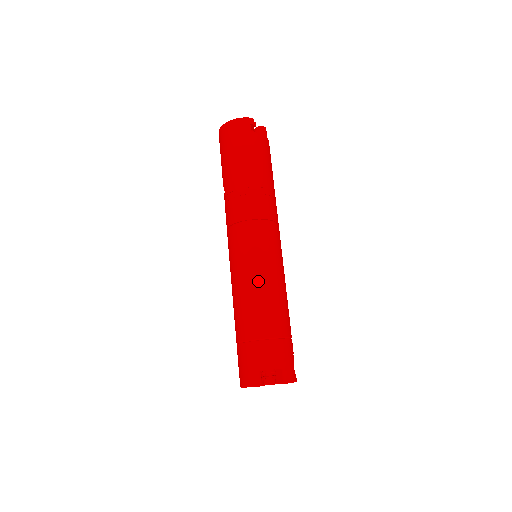
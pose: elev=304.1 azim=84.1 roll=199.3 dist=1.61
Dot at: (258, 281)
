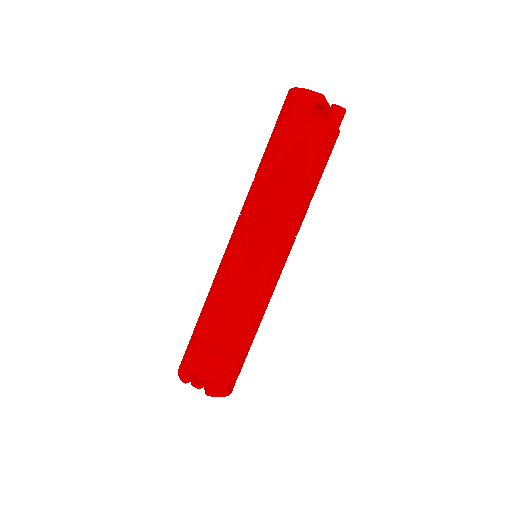
Dot at: (229, 289)
